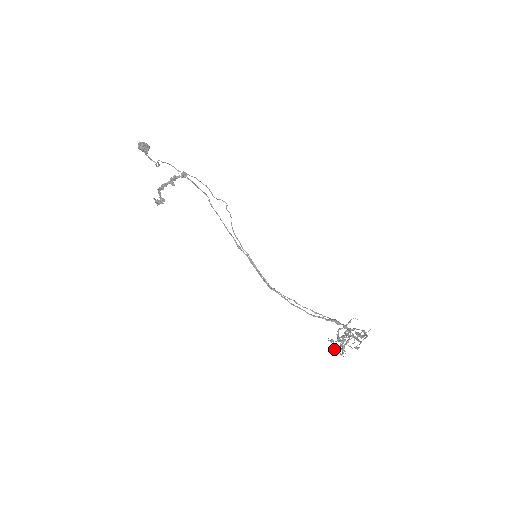
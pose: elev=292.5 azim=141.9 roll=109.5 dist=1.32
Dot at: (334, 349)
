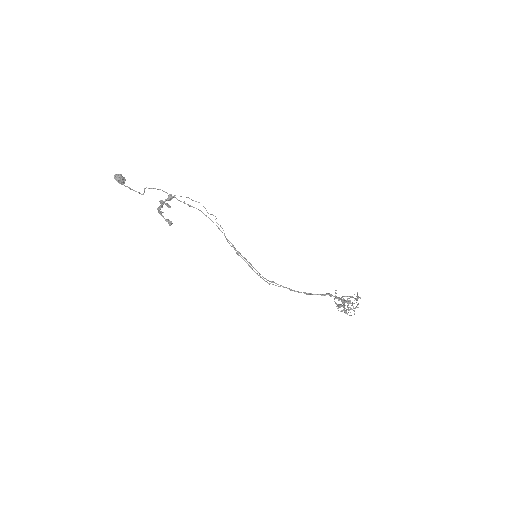
Dot at: occluded
